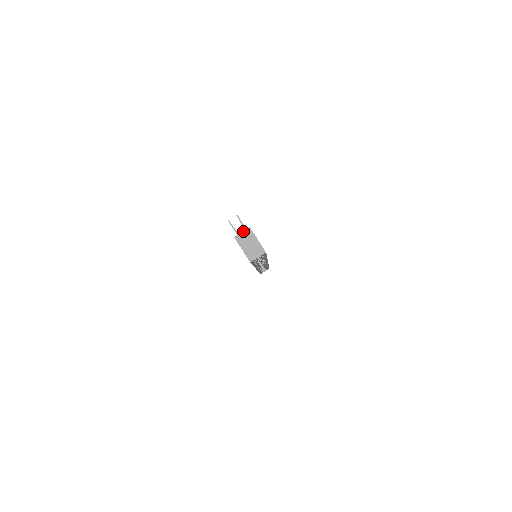
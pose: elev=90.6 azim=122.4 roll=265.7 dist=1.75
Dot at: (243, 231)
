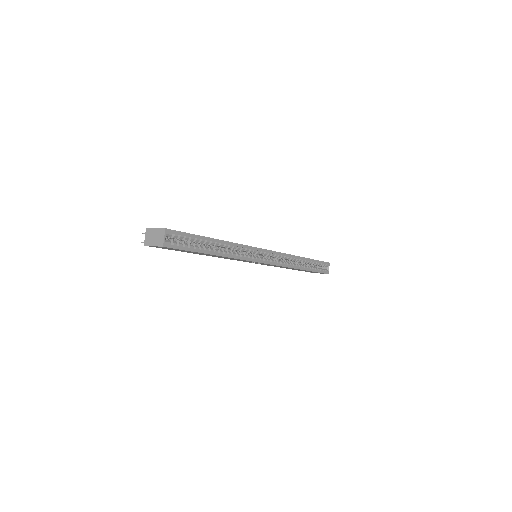
Dot at: (145, 235)
